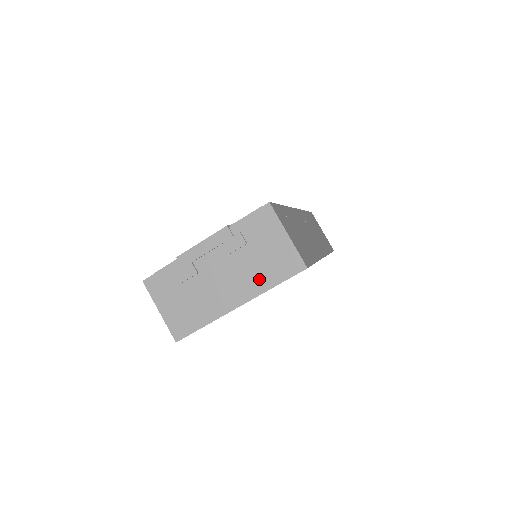
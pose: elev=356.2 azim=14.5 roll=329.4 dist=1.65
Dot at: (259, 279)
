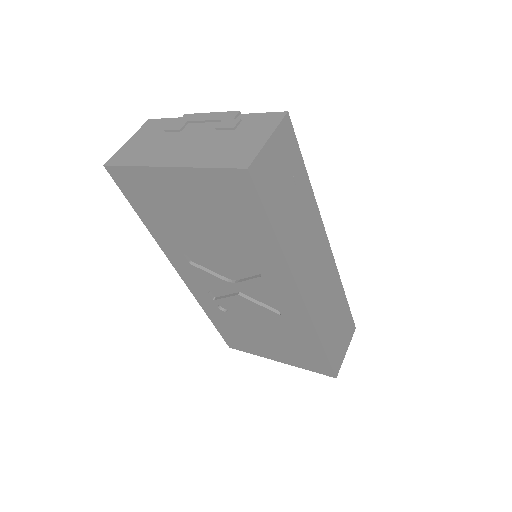
Dot at: (207, 156)
